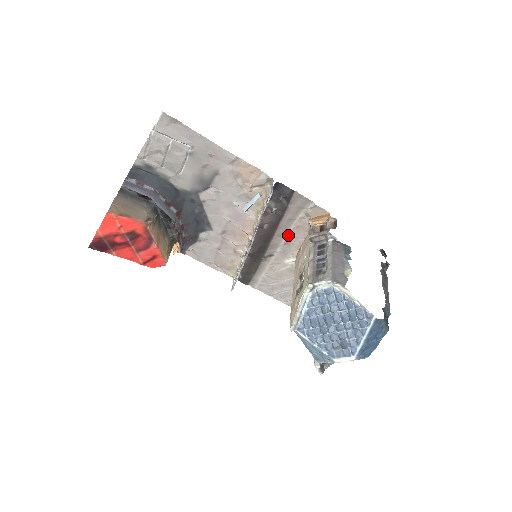
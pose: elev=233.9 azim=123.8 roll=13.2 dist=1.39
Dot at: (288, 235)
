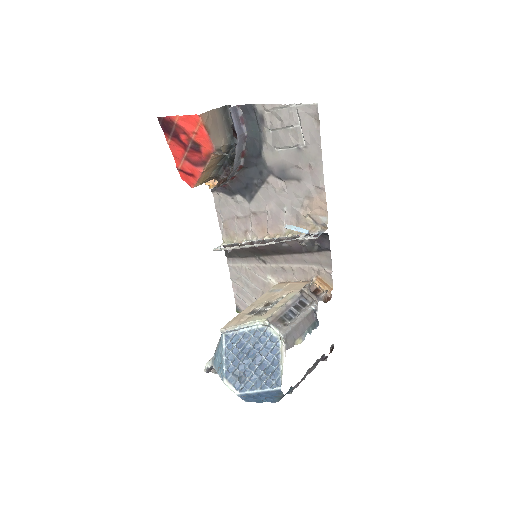
Dot at: (291, 266)
